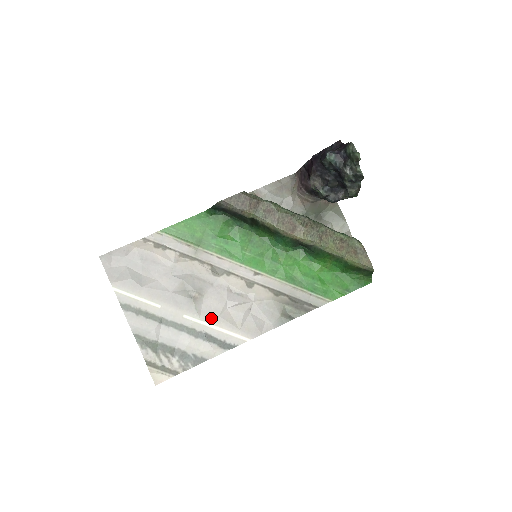
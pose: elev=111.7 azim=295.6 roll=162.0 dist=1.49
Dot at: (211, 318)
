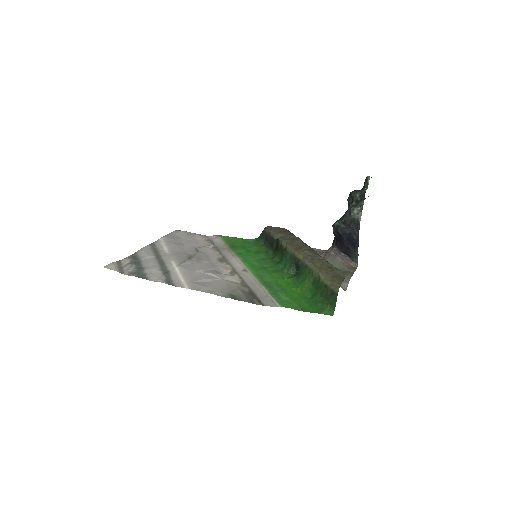
Dot at: (184, 269)
